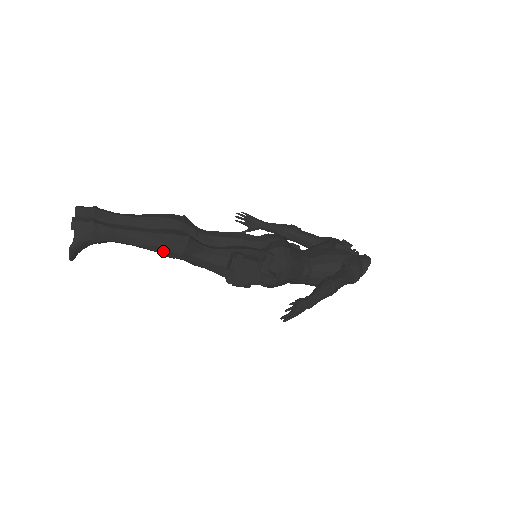
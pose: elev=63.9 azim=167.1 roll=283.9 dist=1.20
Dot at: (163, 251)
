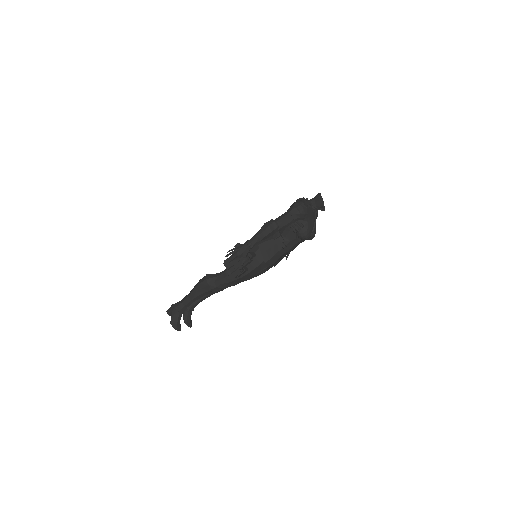
Dot at: (202, 291)
